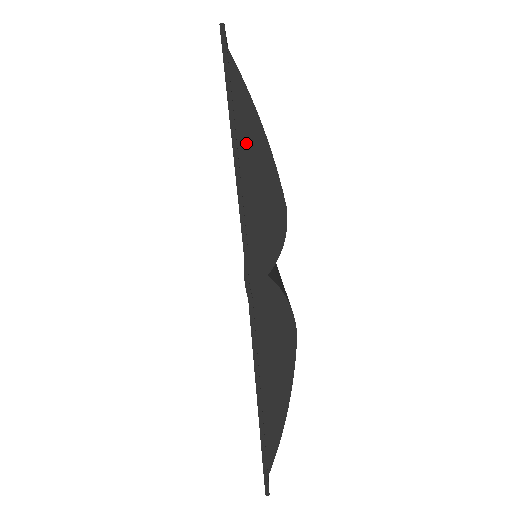
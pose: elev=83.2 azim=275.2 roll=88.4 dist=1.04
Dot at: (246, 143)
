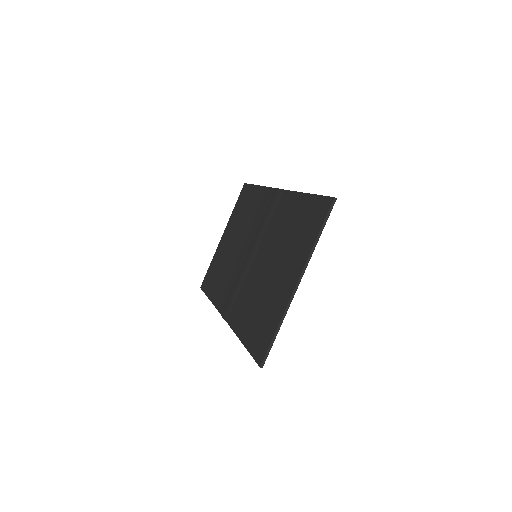
Dot at: occluded
